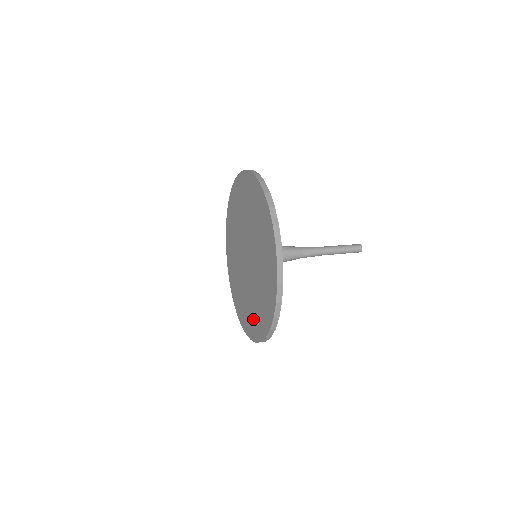
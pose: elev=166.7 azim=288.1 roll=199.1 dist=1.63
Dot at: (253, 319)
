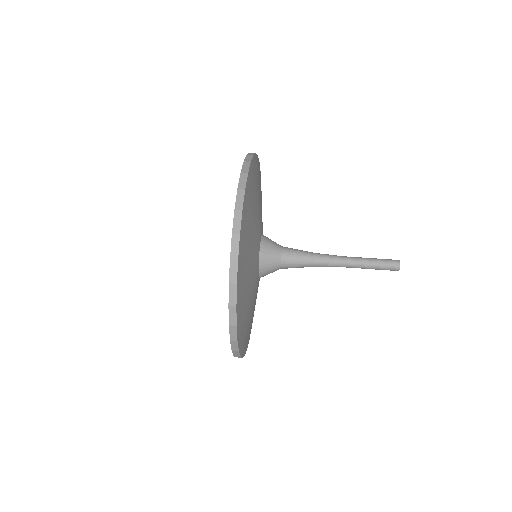
Dot at: occluded
